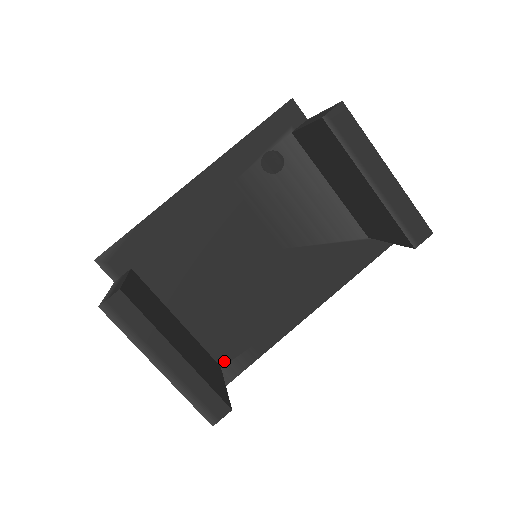
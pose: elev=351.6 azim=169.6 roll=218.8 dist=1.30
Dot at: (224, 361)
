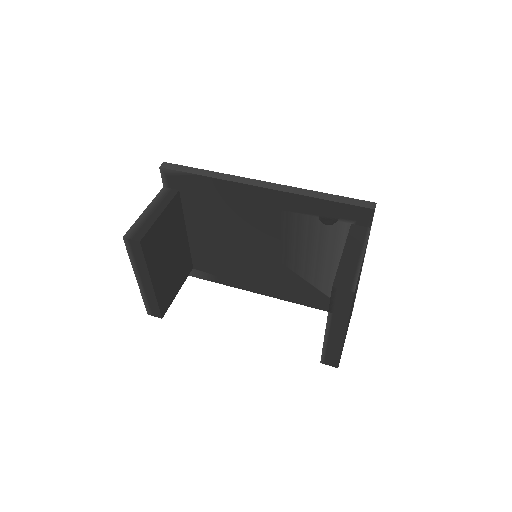
Dot at: (197, 268)
